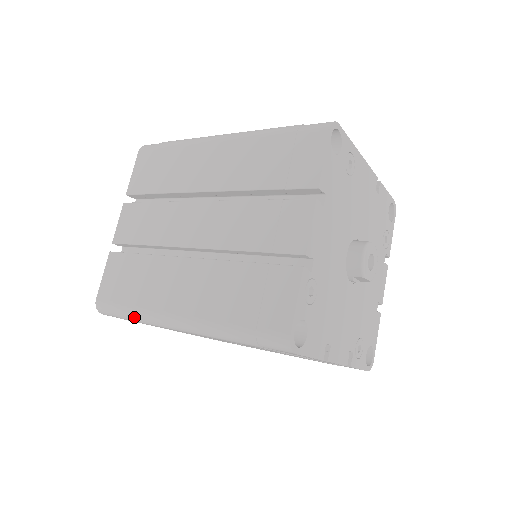
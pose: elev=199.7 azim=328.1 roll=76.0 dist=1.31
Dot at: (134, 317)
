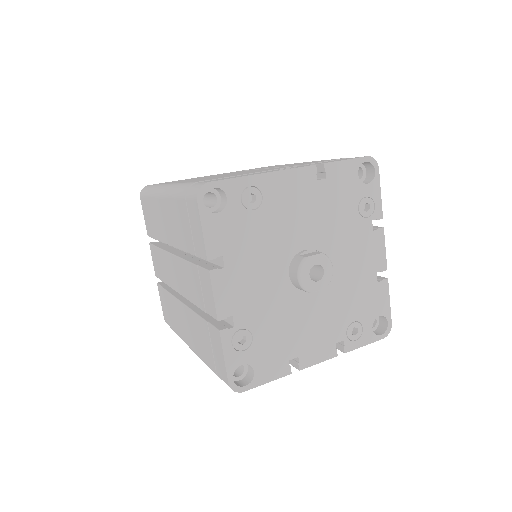
Dot at: occluded
